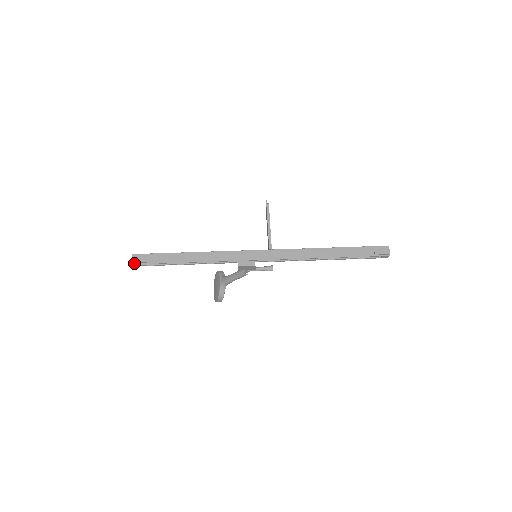
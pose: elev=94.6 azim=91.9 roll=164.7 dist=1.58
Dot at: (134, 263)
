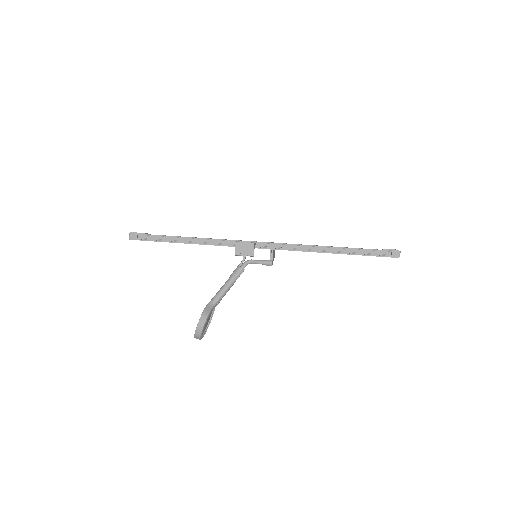
Dot at: (132, 233)
